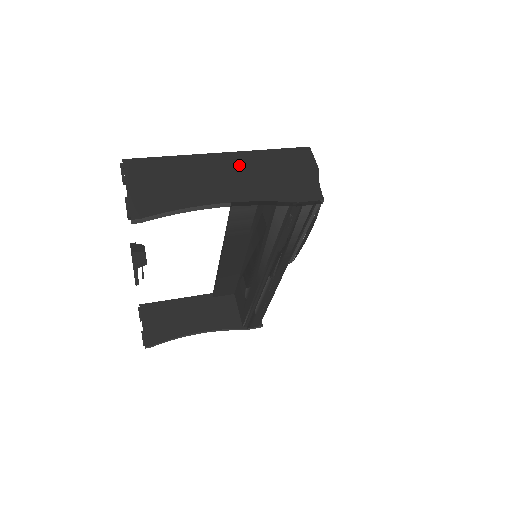
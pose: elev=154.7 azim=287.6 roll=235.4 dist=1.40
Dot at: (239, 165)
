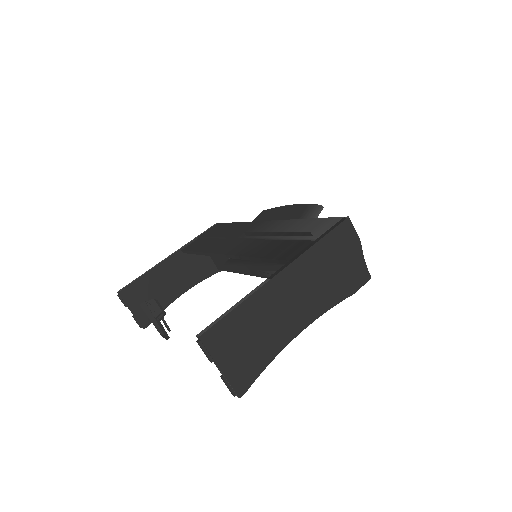
Dot at: (300, 279)
